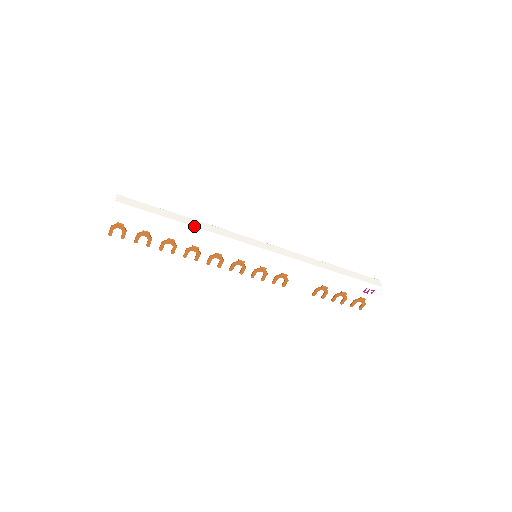
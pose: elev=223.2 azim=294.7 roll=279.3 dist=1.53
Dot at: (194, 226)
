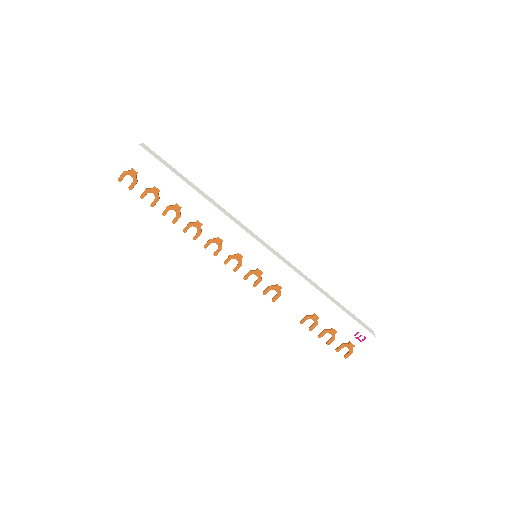
Dot at: (206, 198)
